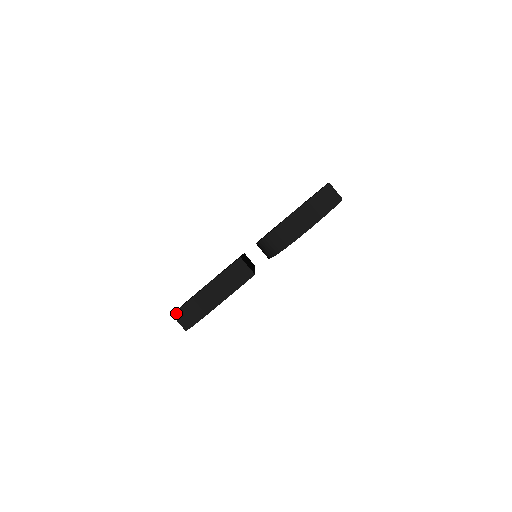
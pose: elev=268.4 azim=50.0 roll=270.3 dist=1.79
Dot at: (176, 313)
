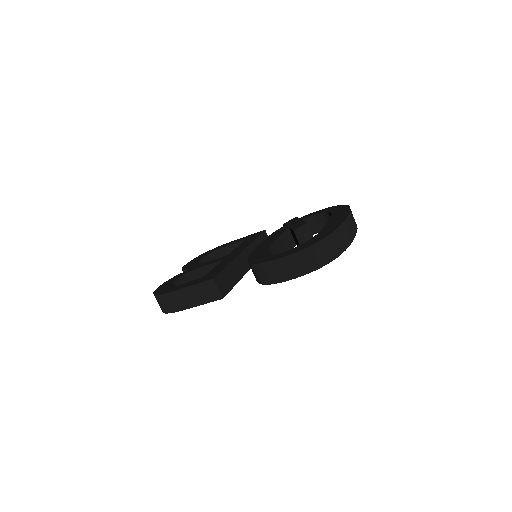
Dot at: (154, 295)
